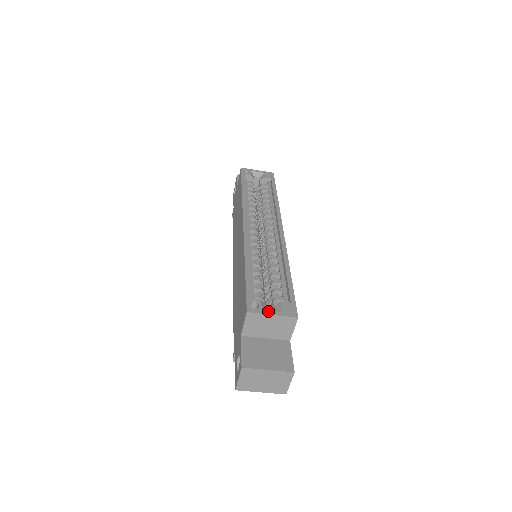
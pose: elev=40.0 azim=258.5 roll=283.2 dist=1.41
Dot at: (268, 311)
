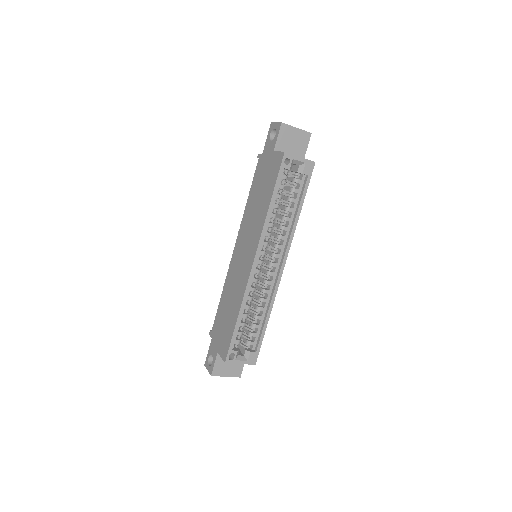
Dot at: (239, 361)
